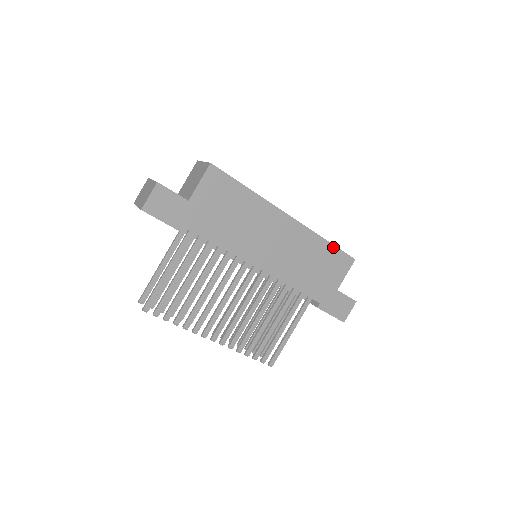
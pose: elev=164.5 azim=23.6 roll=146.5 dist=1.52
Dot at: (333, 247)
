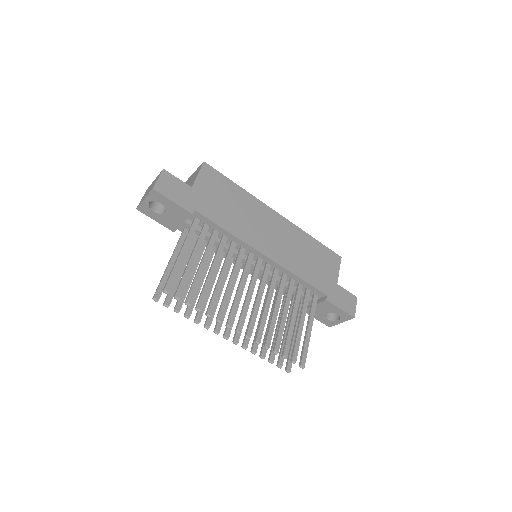
Dot at: (320, 244)
